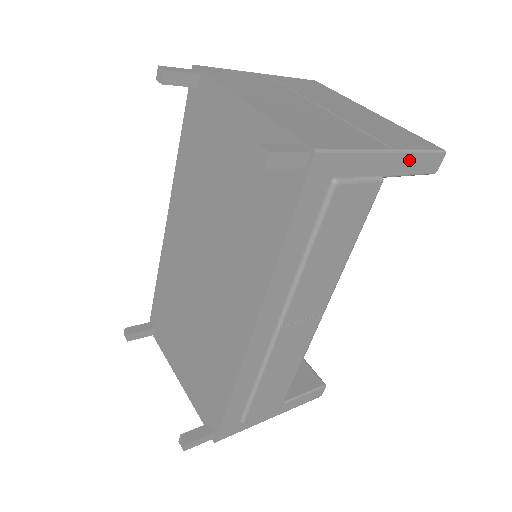
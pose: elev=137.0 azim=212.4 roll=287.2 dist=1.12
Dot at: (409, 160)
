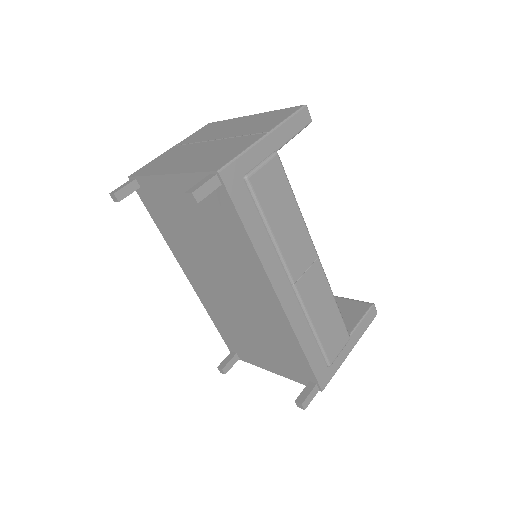
Dot at: (284, 129)
